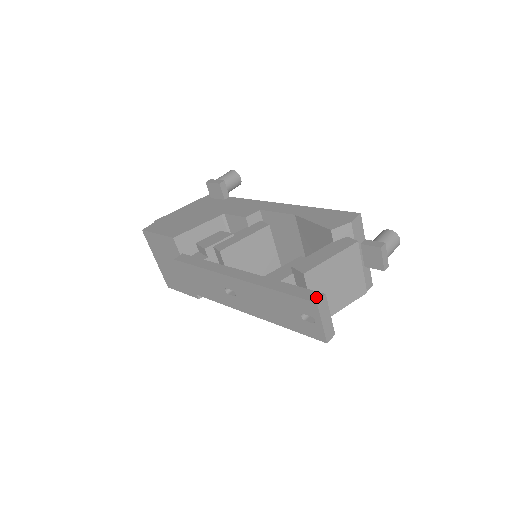
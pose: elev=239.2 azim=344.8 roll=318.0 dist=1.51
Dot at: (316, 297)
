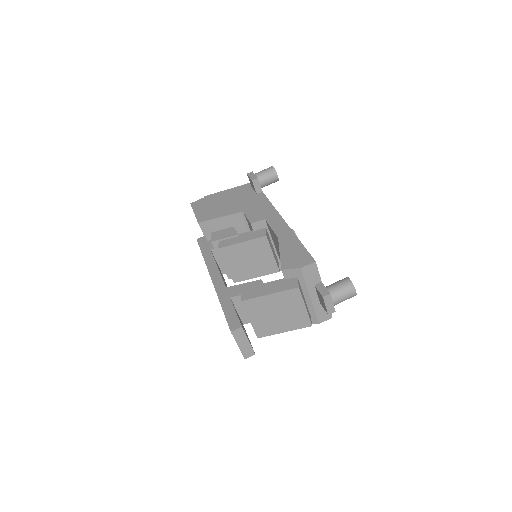
Dot at: (234, 326)
